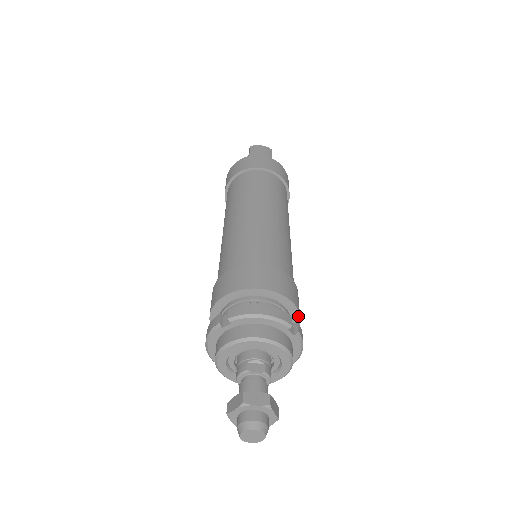
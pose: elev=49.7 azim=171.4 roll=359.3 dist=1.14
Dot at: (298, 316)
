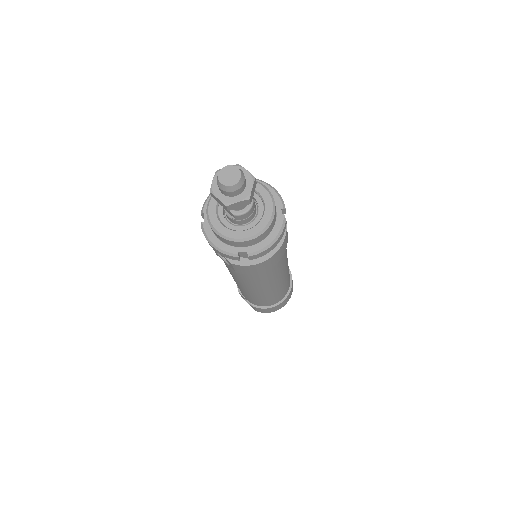
Dot at: (282, 242)
